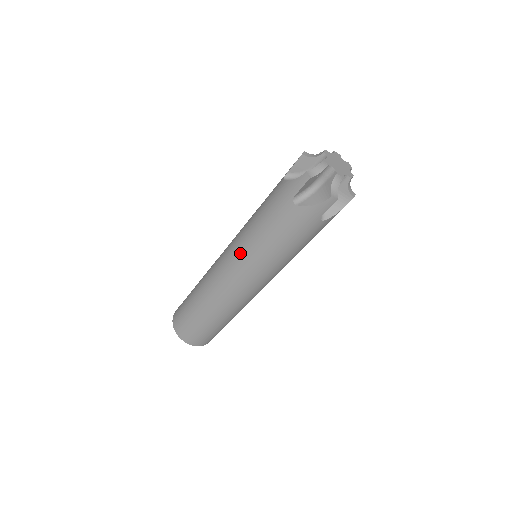
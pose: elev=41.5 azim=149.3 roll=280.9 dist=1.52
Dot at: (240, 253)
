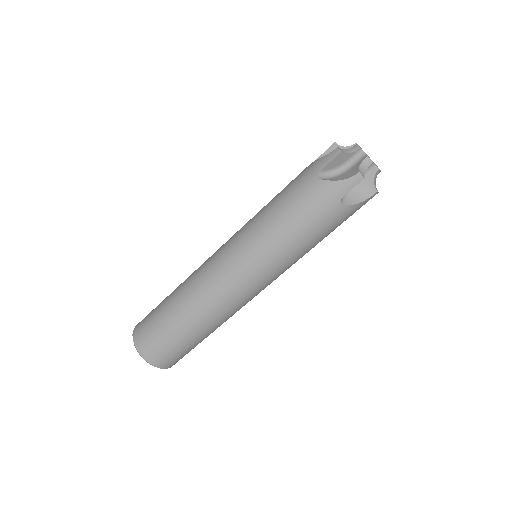
Dot at: (244, 236)
